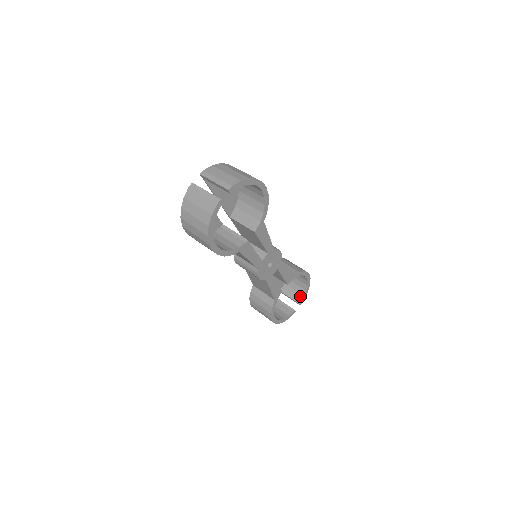
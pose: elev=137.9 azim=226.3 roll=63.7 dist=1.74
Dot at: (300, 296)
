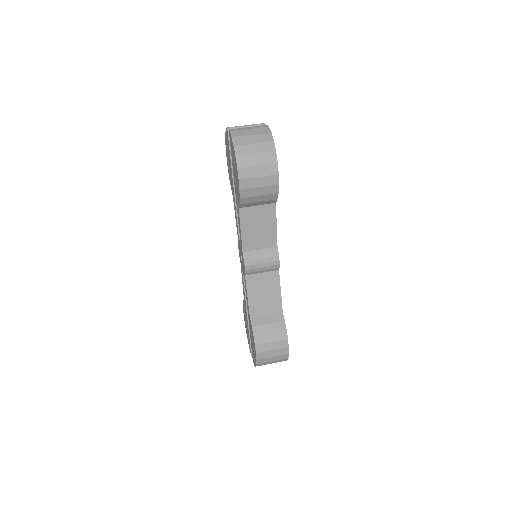
Dot at: occluded
